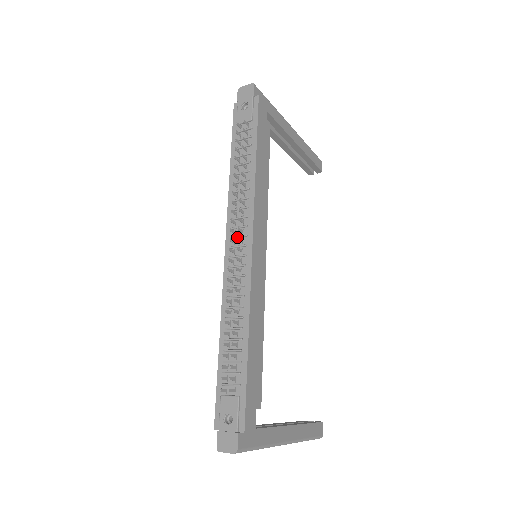
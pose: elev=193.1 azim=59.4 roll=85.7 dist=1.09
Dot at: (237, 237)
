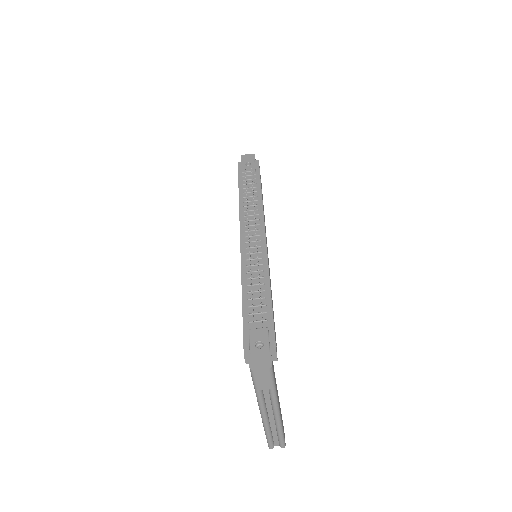
Dot at: (255, 227)
